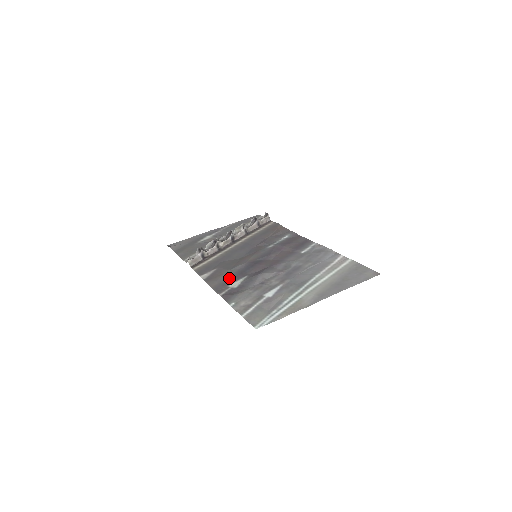
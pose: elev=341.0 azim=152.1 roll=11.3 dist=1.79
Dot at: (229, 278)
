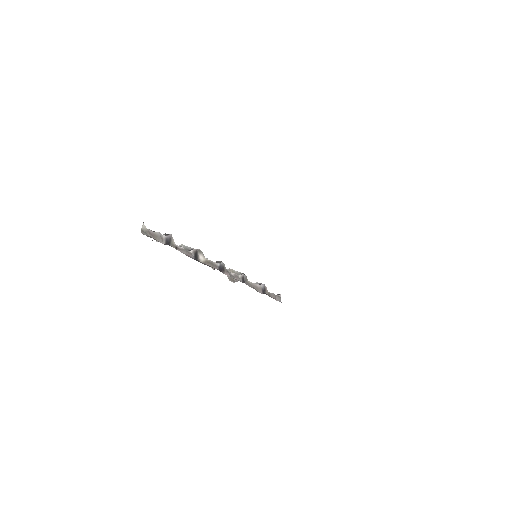
Dot at: occluded
